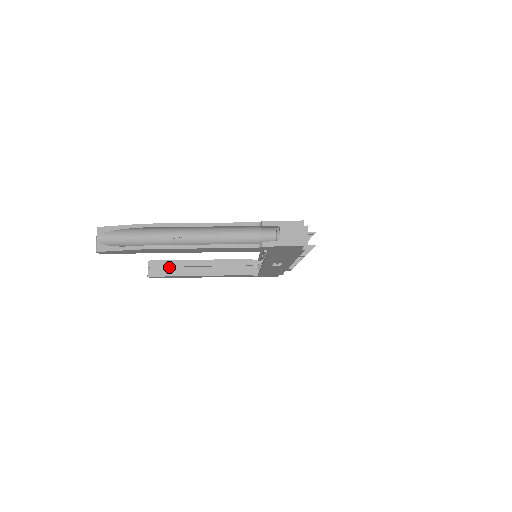
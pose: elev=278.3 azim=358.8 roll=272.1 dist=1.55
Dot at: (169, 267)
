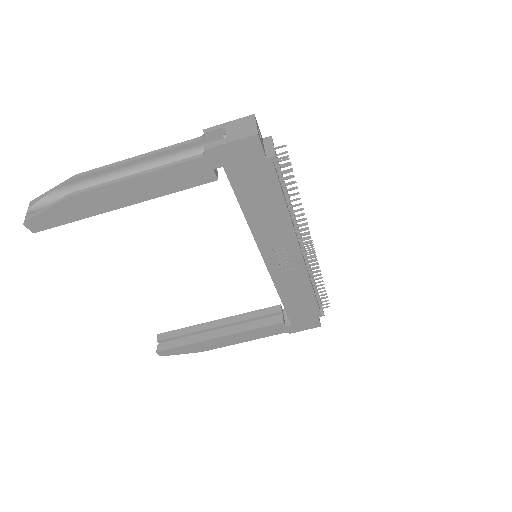
Dot at: (182, 338)
